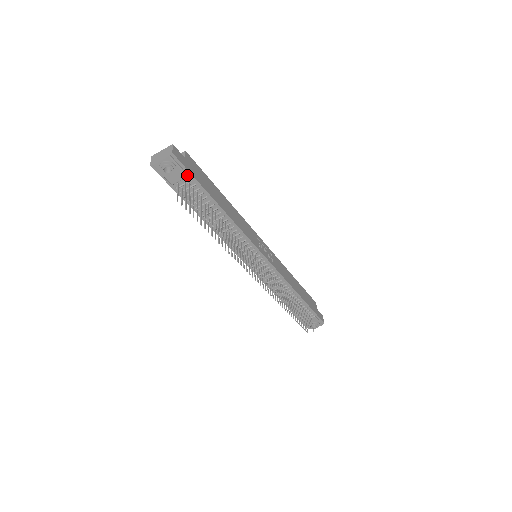
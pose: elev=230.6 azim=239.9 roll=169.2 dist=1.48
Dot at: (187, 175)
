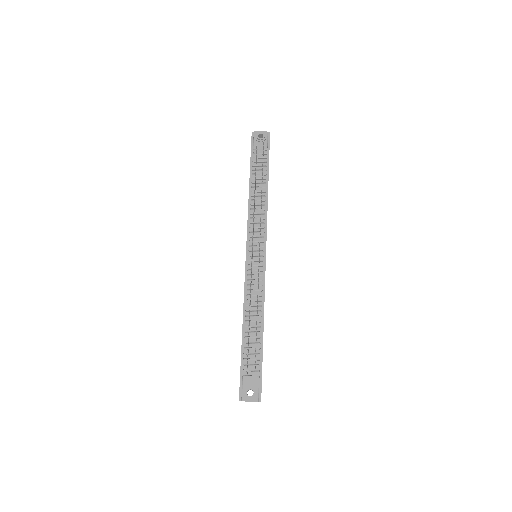
Dot at: (267, 149)
